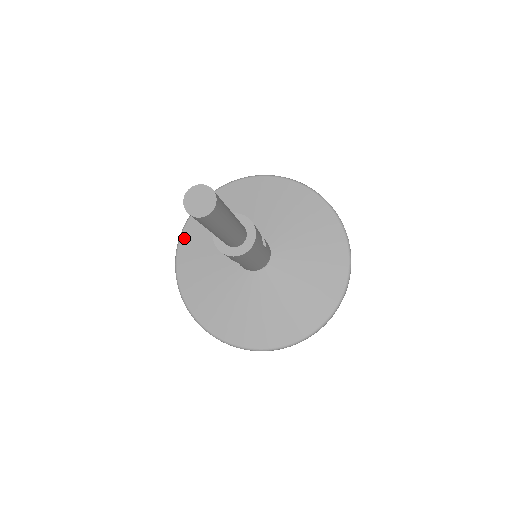
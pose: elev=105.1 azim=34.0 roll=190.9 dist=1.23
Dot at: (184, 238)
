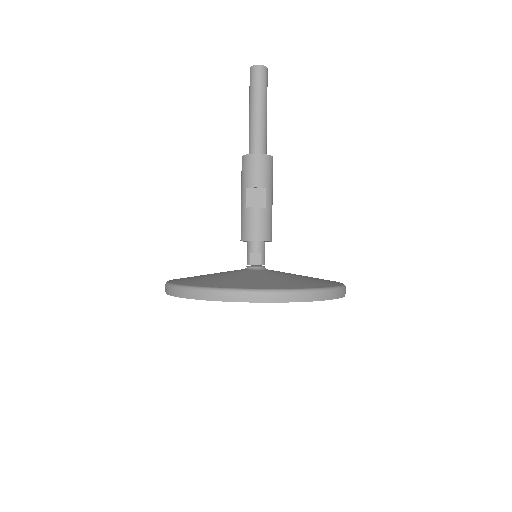
Dot at: (180, 283)
